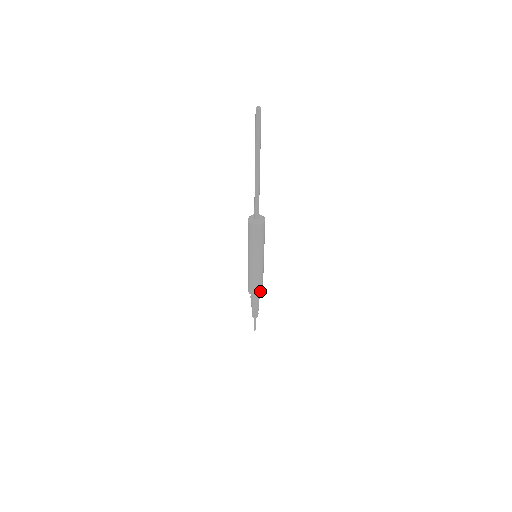
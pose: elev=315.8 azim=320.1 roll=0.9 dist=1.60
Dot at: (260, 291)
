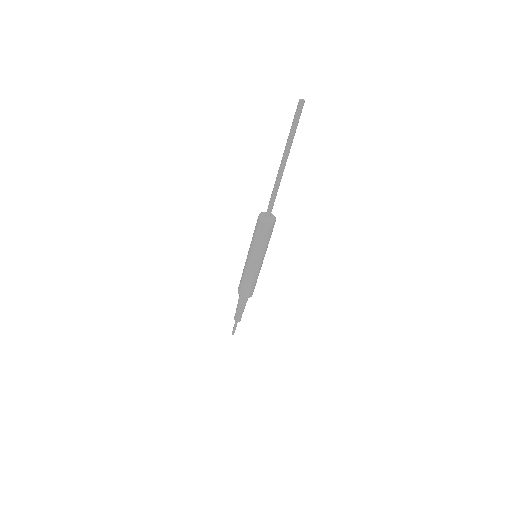
Dot at: (244, 294)
